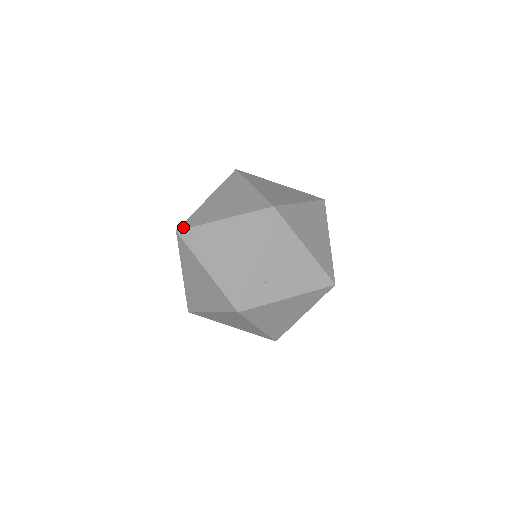
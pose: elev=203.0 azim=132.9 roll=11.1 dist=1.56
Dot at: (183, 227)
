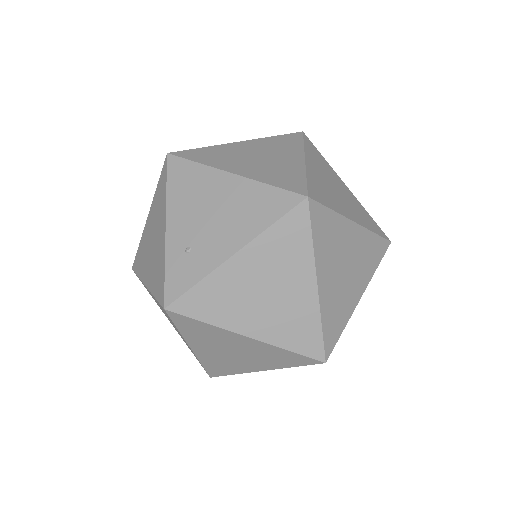
Dot at: occluded
